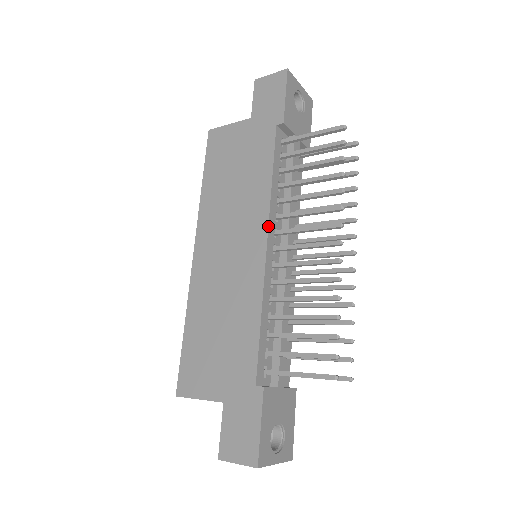
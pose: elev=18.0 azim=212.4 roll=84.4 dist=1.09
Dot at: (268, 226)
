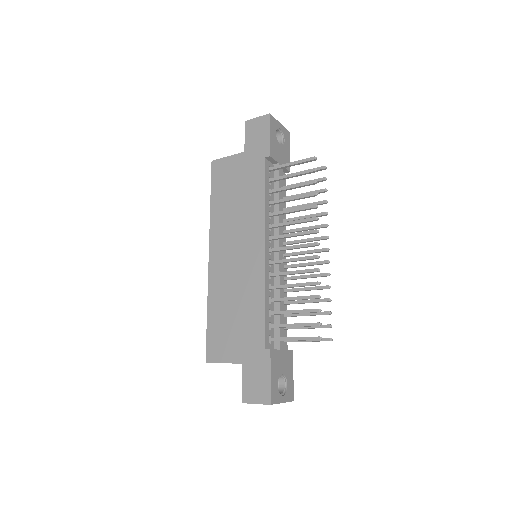
Dot at: (264, 234)
